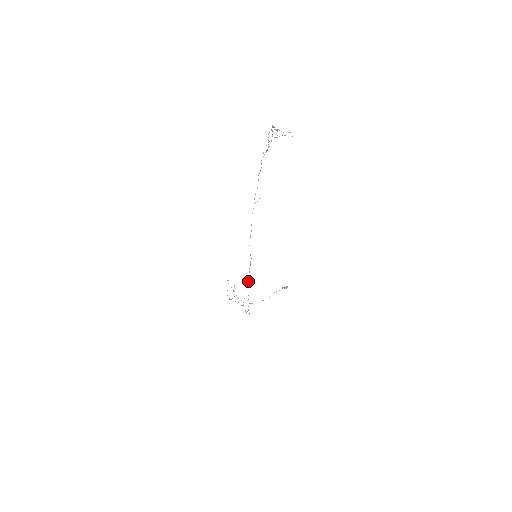
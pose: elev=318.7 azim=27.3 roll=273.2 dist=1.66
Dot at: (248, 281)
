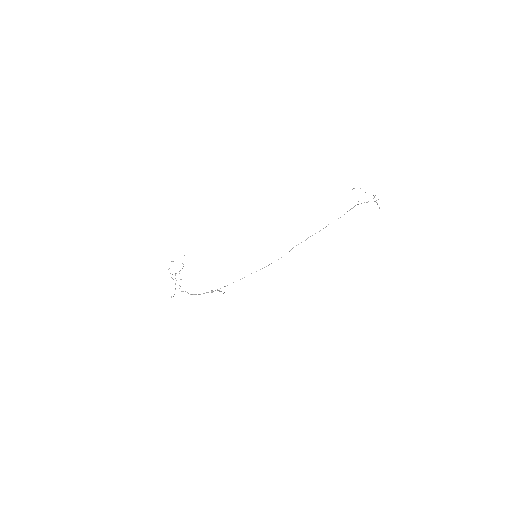
Dot at: occluded
